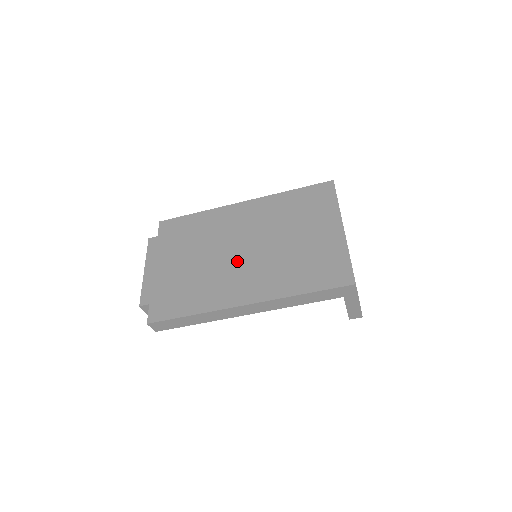
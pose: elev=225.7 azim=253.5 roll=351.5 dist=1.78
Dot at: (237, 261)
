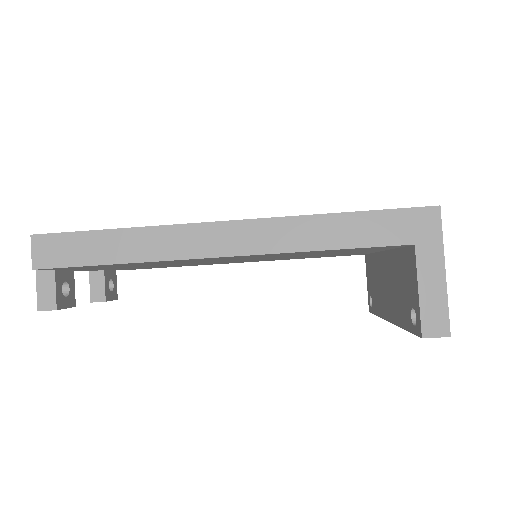
Dot at: occluded
